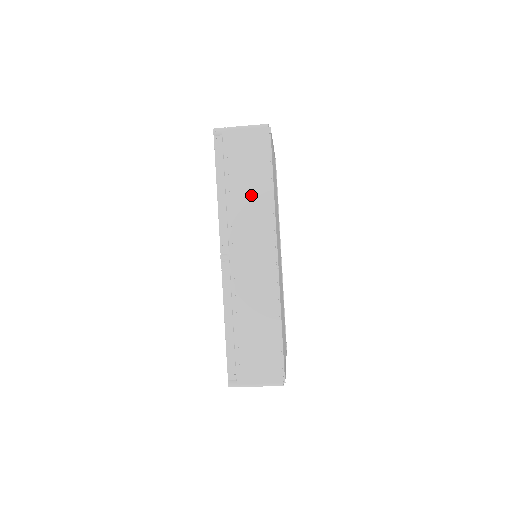
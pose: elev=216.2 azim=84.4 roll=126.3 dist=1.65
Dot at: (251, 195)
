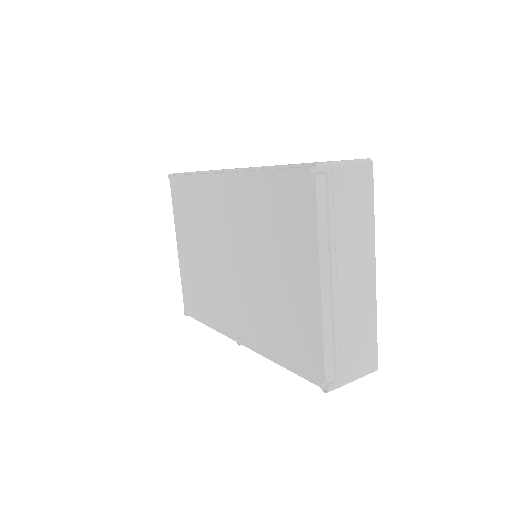
Dot at: occluded
